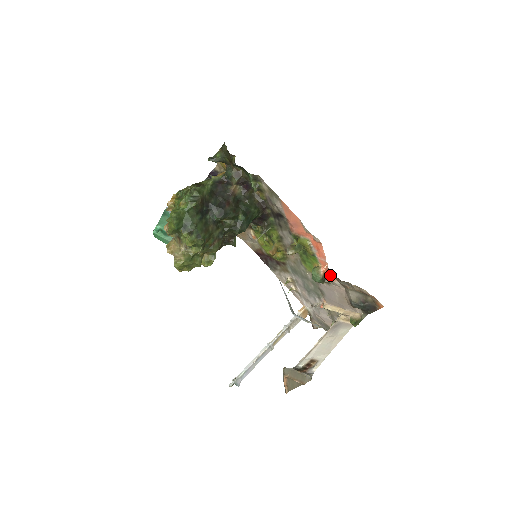
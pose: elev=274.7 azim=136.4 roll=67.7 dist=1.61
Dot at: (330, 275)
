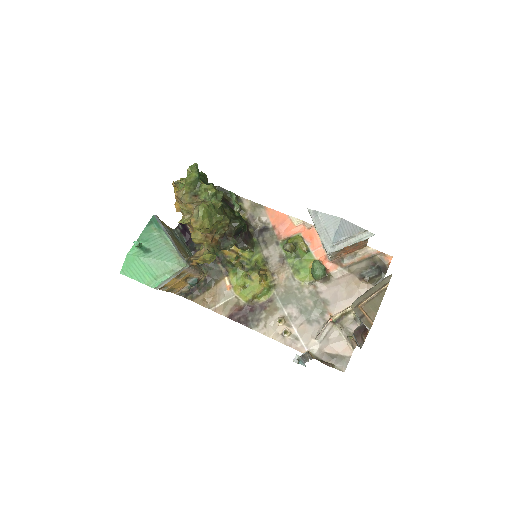
Dot at: (330, 264)
